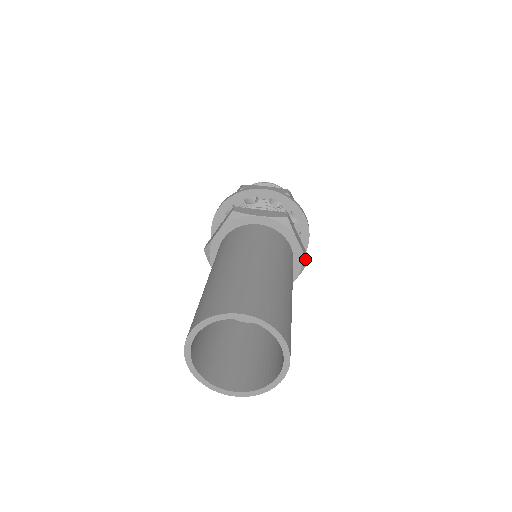
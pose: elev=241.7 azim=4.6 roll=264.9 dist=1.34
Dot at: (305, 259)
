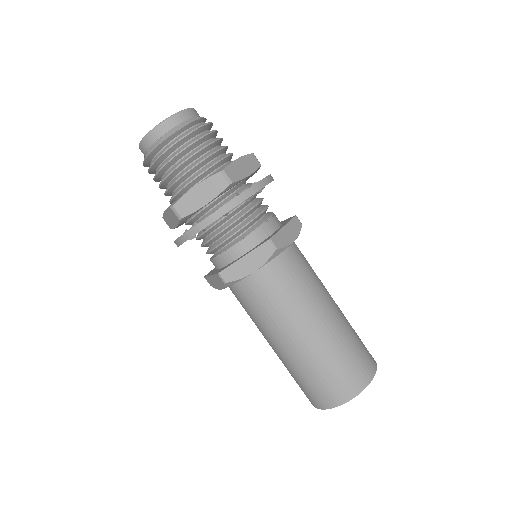
Dot at: occluded
